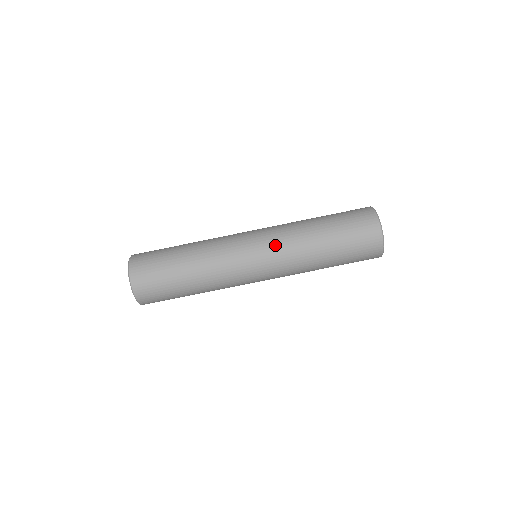
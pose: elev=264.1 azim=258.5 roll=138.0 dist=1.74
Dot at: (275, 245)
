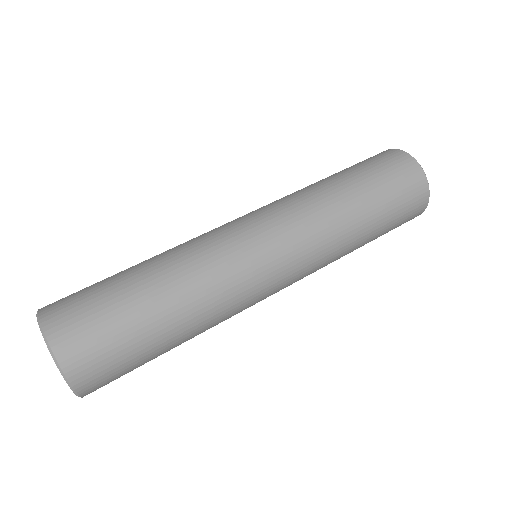
Dot at: occluded
